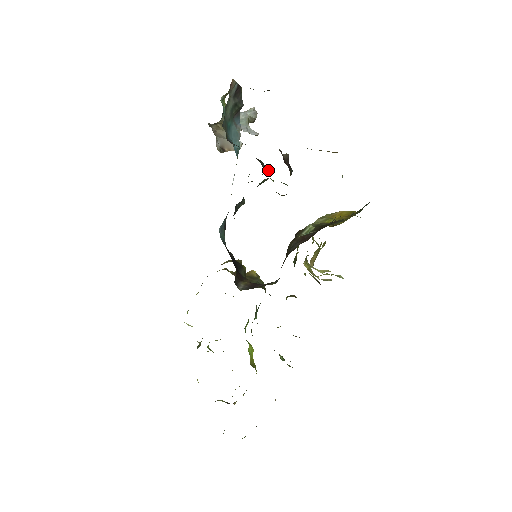
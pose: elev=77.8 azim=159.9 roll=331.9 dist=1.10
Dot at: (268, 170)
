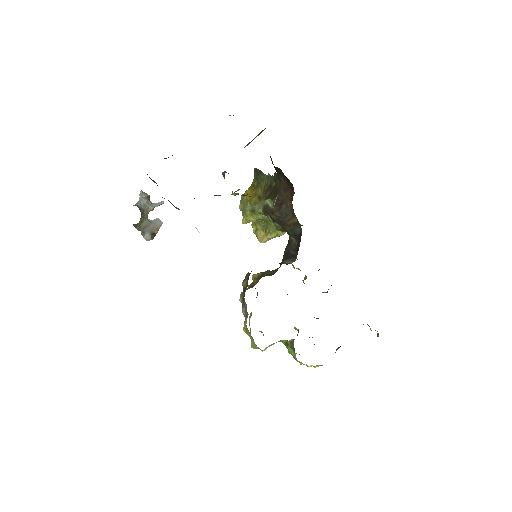
Dot at: occluded
